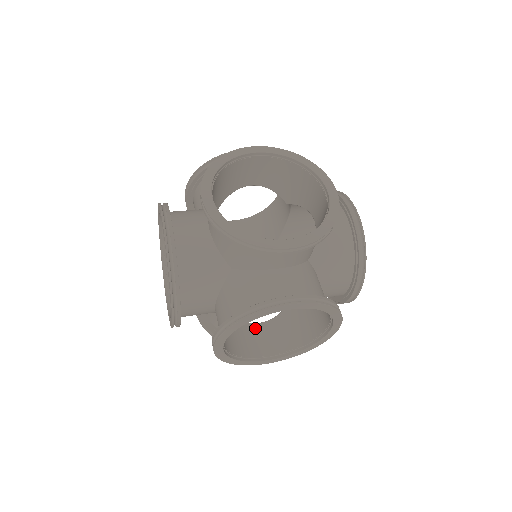
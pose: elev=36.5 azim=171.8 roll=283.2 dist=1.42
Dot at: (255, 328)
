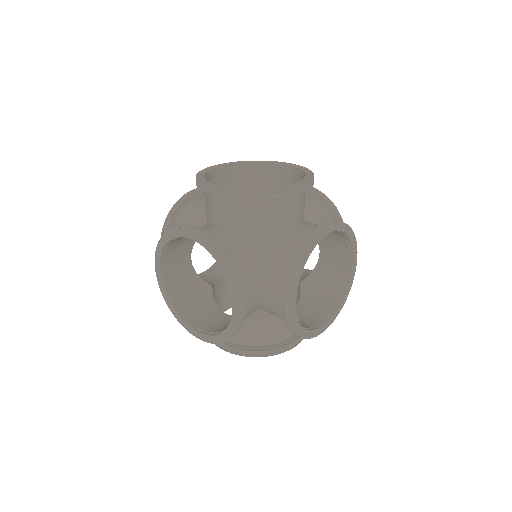
Dot at: (218, 313)
